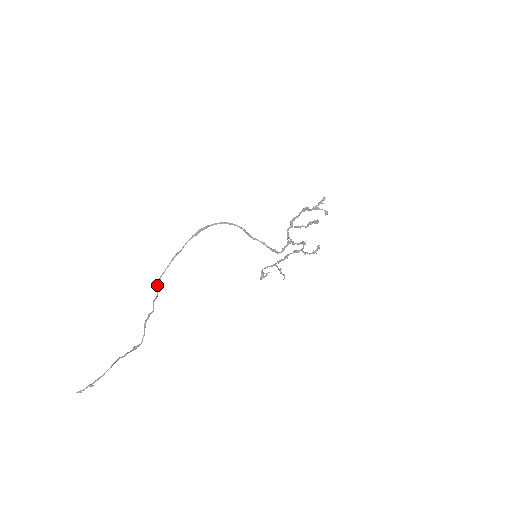
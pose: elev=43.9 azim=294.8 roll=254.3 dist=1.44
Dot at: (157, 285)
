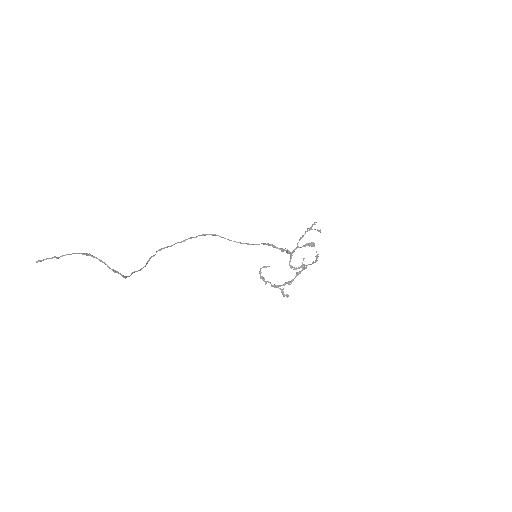
Dot at: (157, 251)
